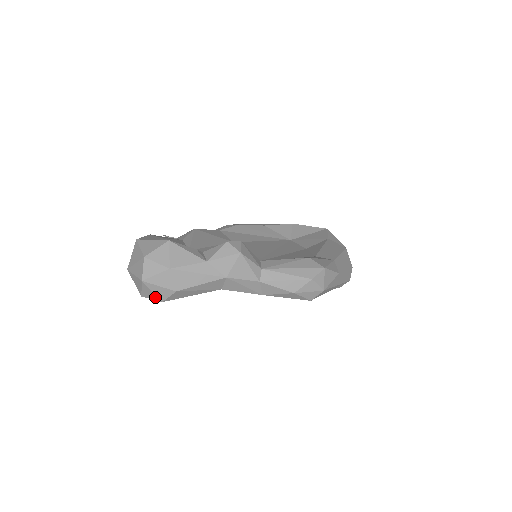
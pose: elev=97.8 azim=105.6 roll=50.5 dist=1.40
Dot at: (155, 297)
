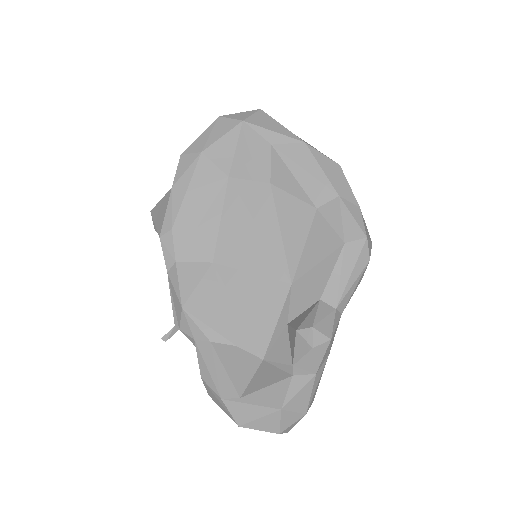
Dot at: occluded
